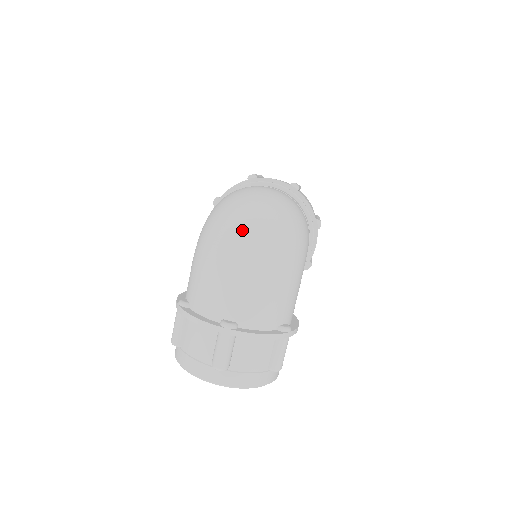
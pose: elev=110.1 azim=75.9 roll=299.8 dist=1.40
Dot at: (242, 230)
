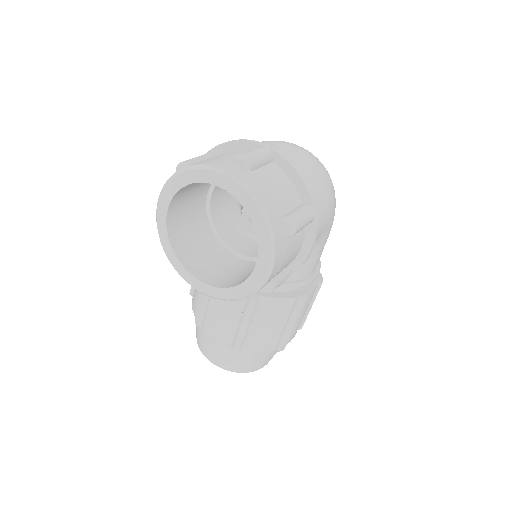
Dot at: occluded
